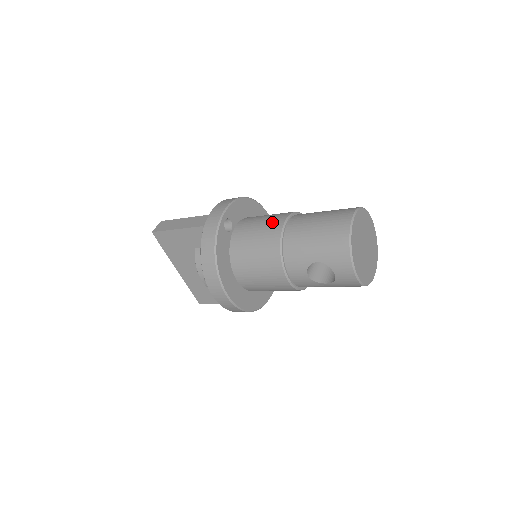
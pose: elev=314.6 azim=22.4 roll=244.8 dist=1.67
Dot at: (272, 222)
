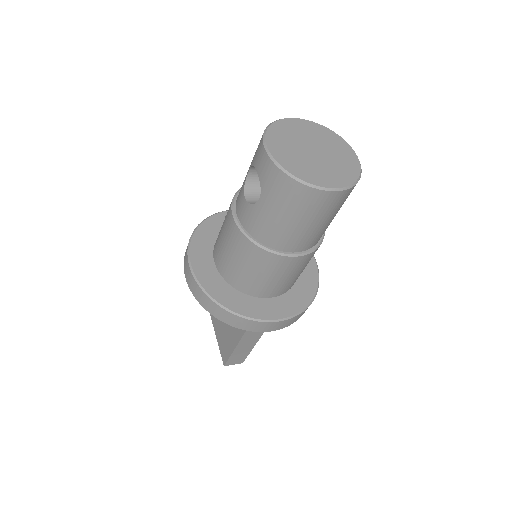
Dot at: occluded
